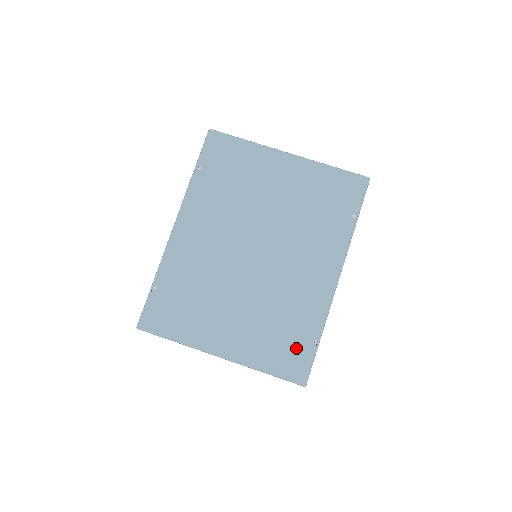
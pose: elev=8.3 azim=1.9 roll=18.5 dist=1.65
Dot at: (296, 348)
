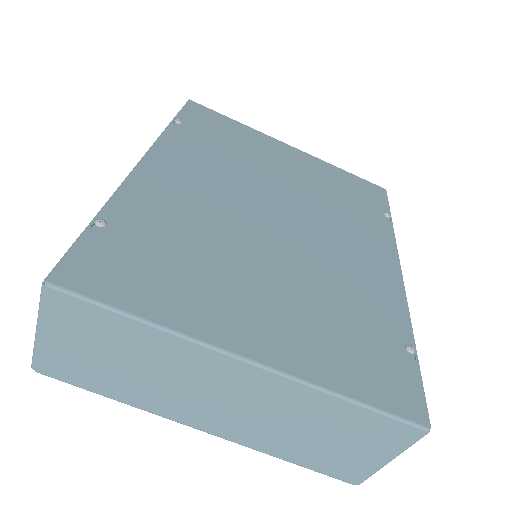
Dot at: (386, 357)
